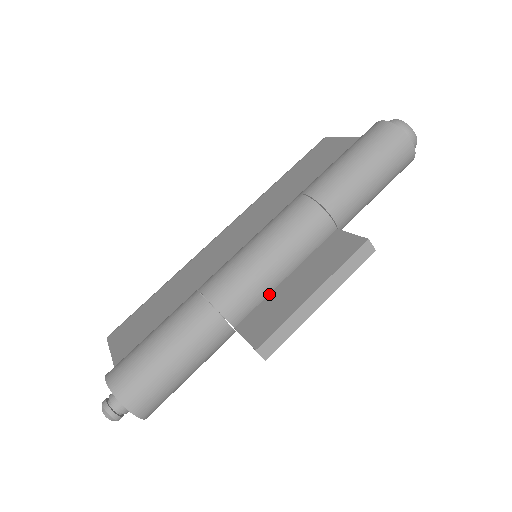
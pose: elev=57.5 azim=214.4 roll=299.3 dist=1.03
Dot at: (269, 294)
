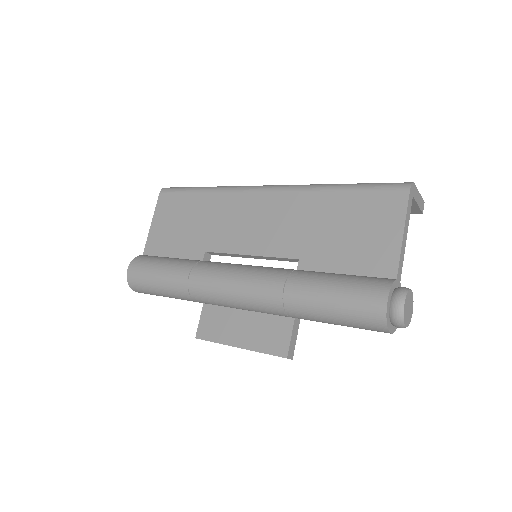
Dot at: occluded
